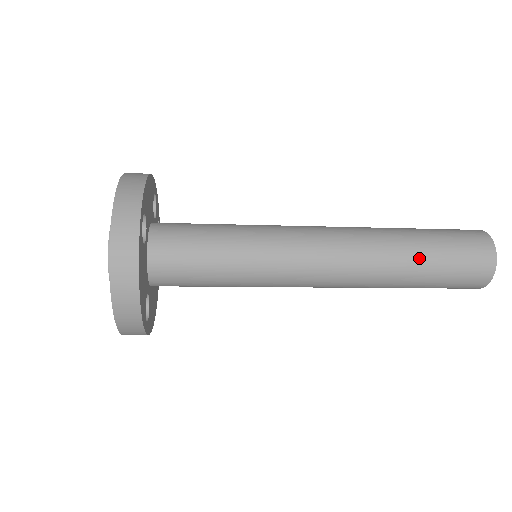
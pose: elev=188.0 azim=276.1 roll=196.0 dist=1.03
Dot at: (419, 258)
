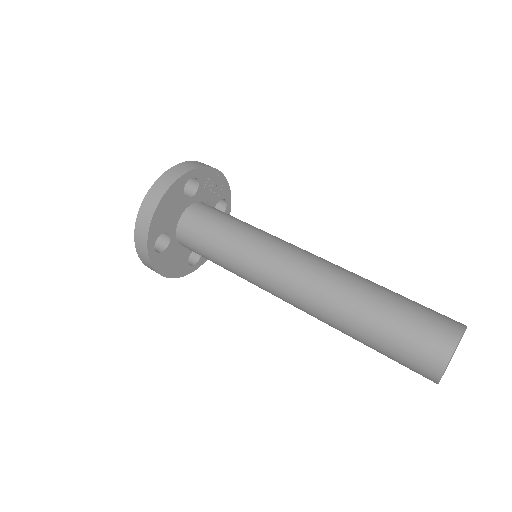
Dot at: (361, 340)
